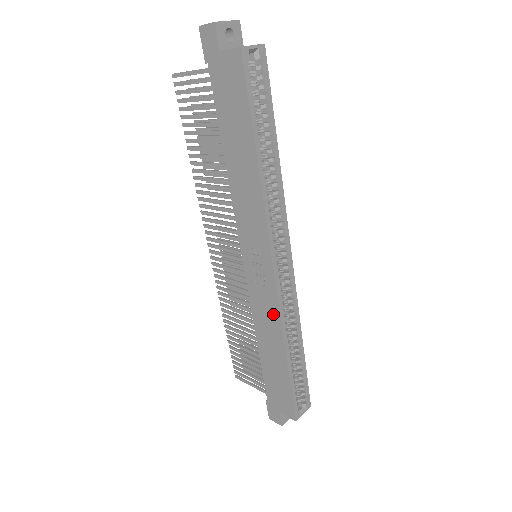
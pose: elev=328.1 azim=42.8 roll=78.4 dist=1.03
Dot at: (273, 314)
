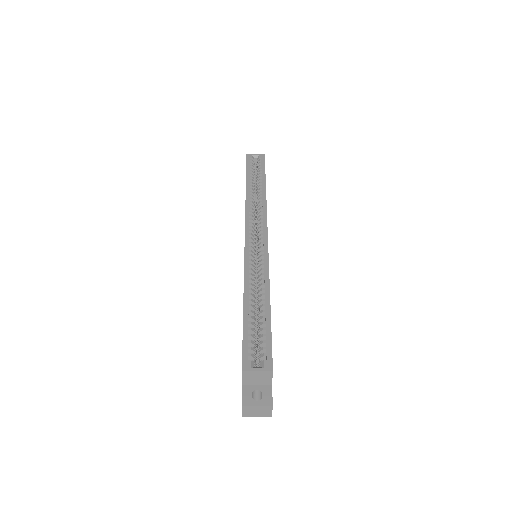
Dot at: occluded
